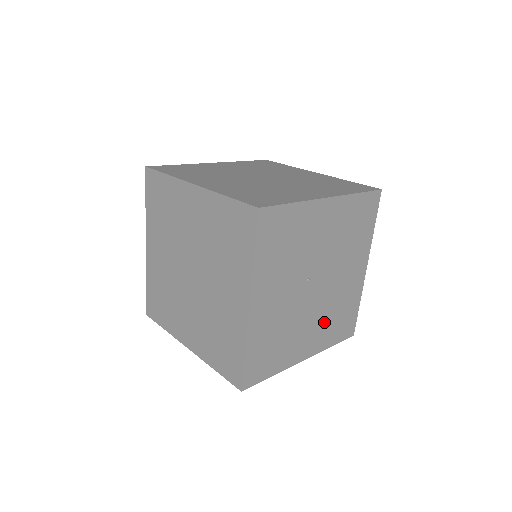
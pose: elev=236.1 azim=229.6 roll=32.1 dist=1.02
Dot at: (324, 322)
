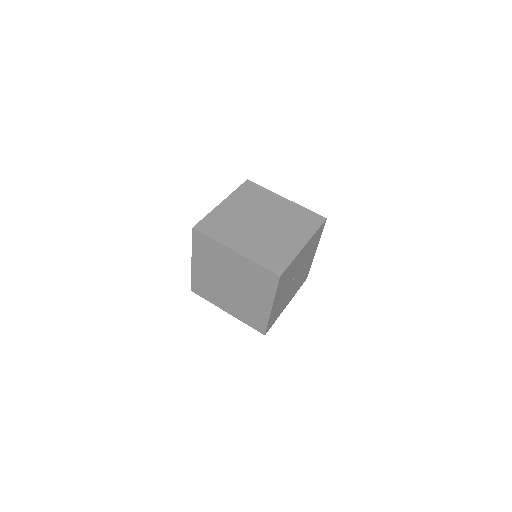
Dot at: (296, 286)
